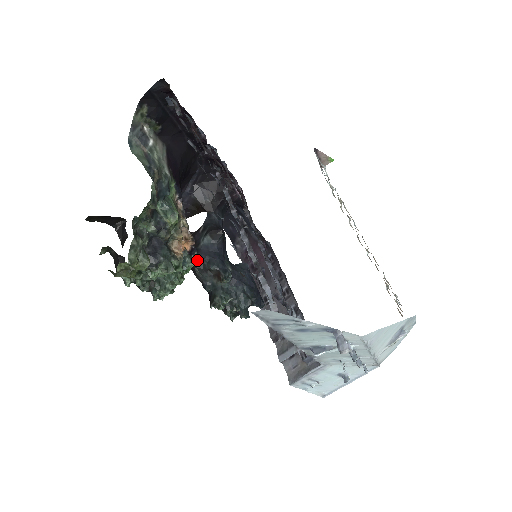
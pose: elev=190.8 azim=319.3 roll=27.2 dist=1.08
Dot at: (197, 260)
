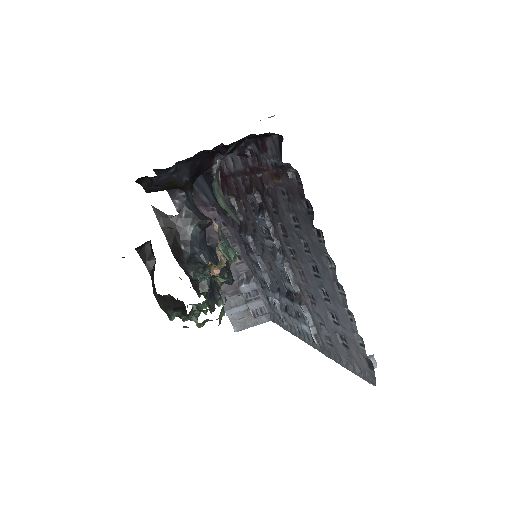
Dot at: occluded
